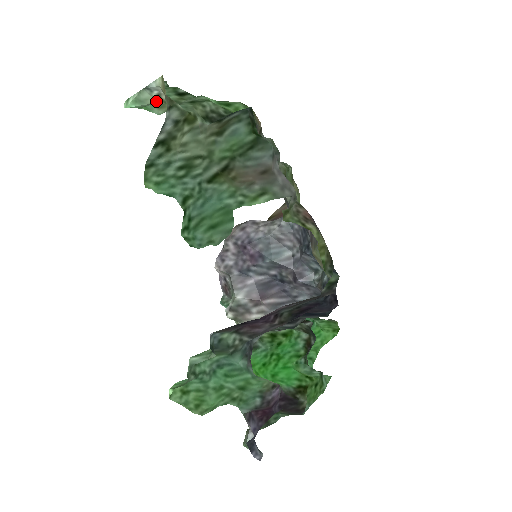
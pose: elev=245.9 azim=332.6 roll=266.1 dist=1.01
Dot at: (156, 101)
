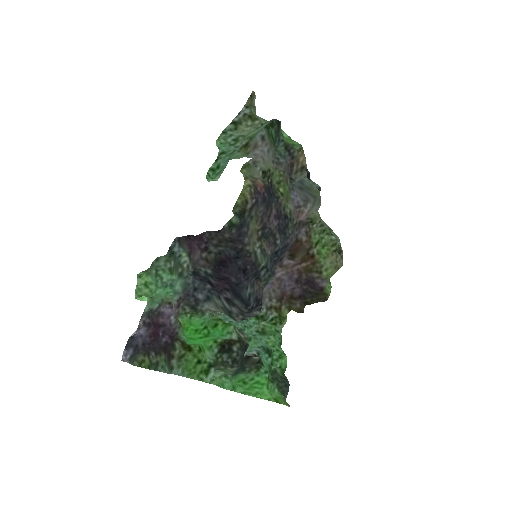
Dot at: occluded
